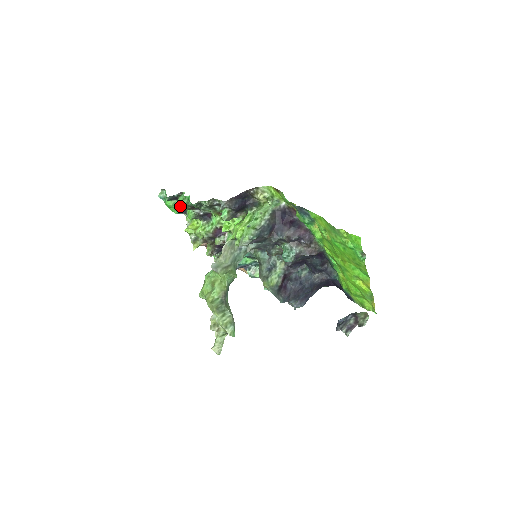
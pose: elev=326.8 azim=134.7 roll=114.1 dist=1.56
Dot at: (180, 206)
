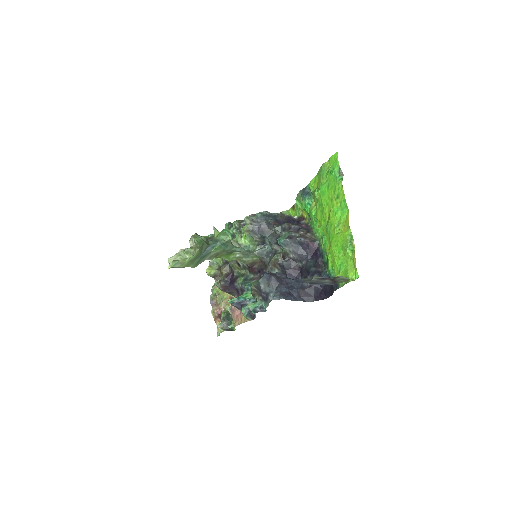
Dot at: occluded
